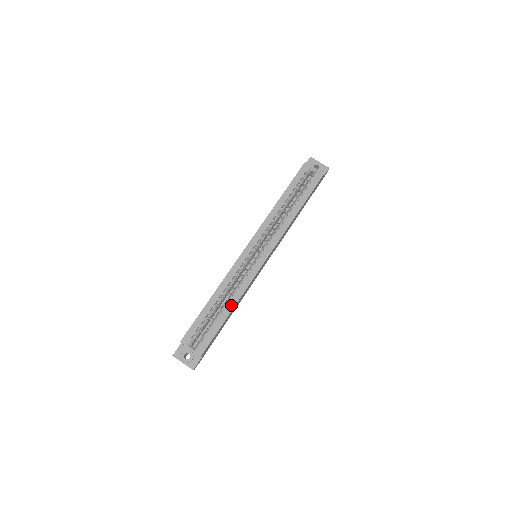
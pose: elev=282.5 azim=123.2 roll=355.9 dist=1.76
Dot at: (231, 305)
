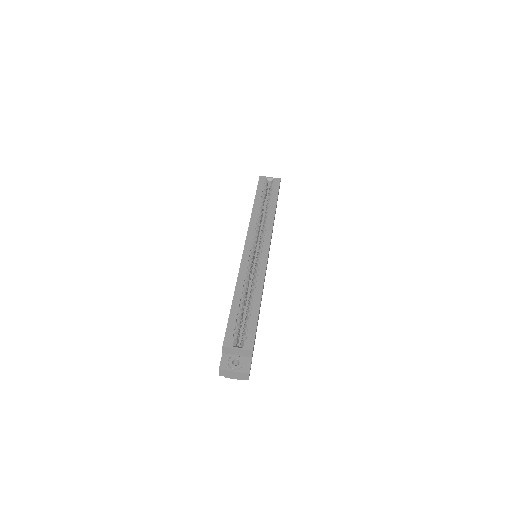
Dot at: (257, 295)
